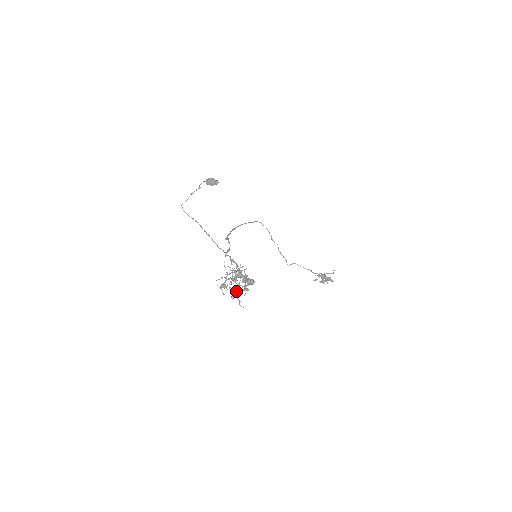
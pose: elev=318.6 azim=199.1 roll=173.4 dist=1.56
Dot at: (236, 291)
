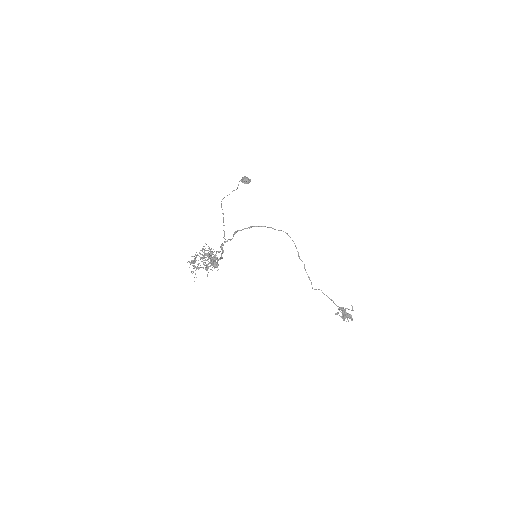
Dot at: (196, 267)
